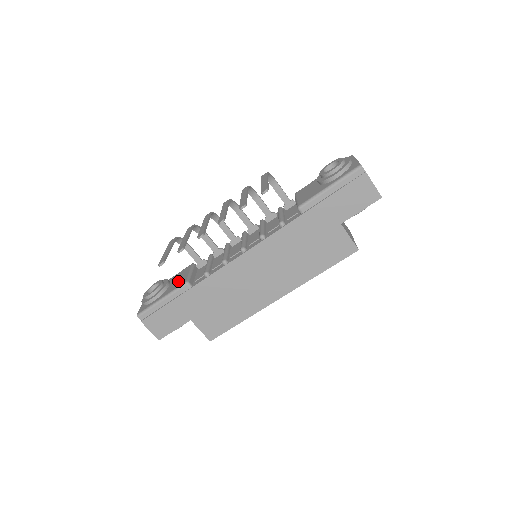
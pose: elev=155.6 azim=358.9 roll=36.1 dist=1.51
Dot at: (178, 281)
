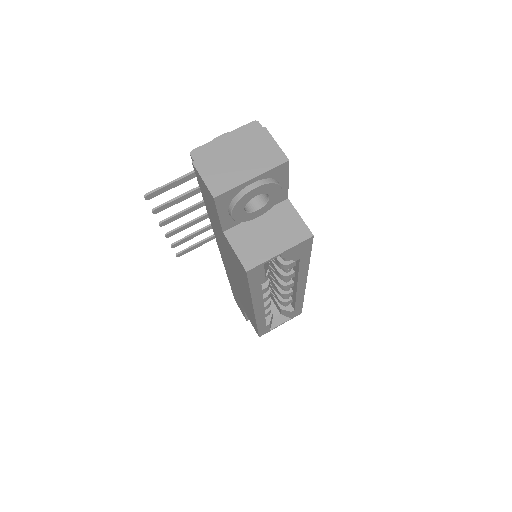
Dot at: occluded
